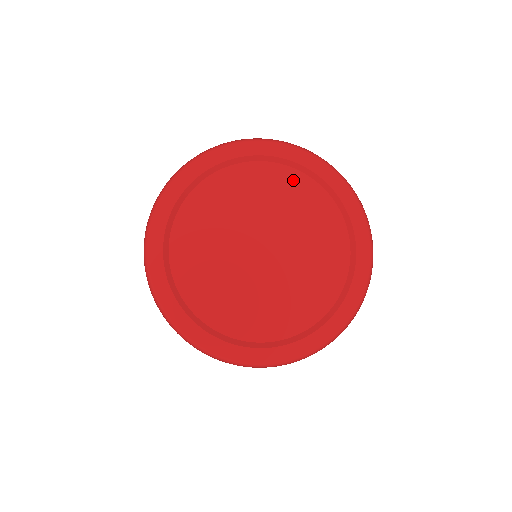
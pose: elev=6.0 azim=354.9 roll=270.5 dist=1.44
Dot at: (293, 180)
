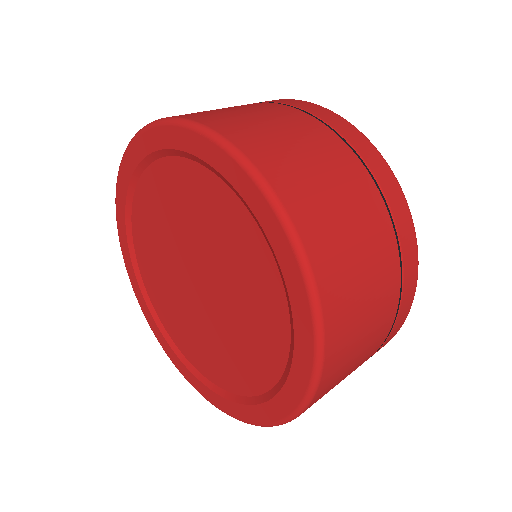
Dot at: (273, 299)
